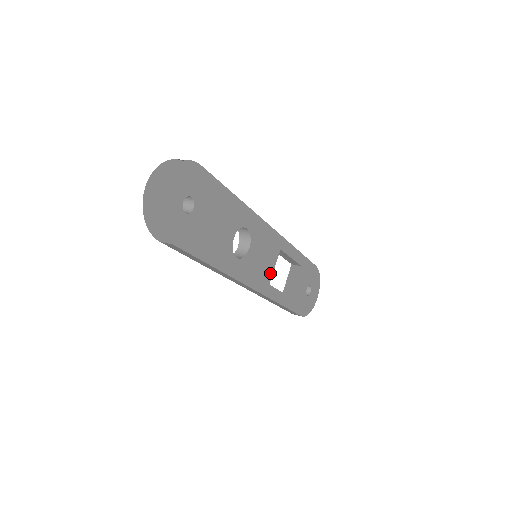
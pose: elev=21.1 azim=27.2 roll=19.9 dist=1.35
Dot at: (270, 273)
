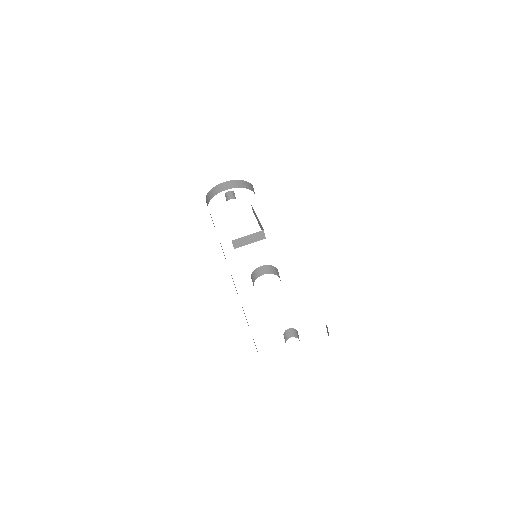
Dot at: occluded
